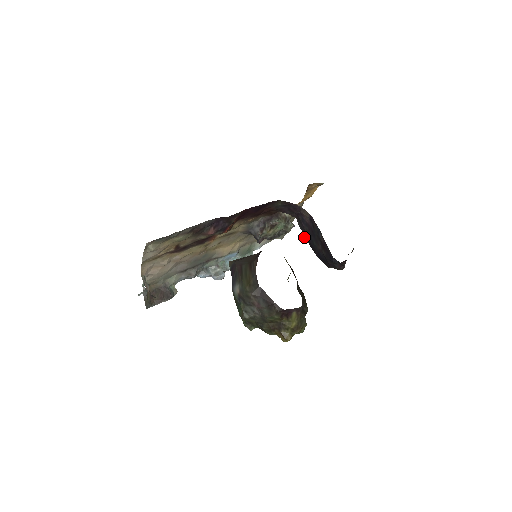
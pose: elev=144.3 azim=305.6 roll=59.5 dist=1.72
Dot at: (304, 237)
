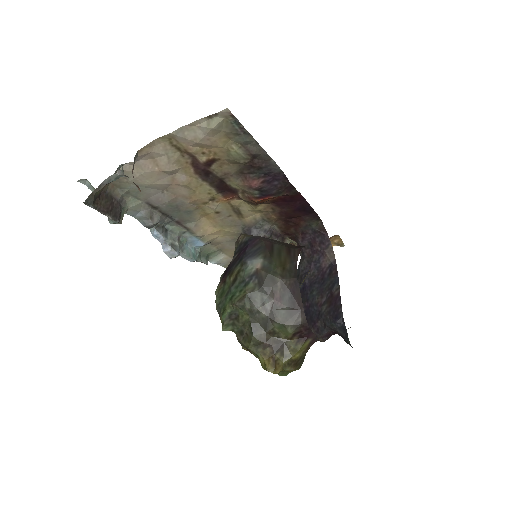
Dot at: occluded
